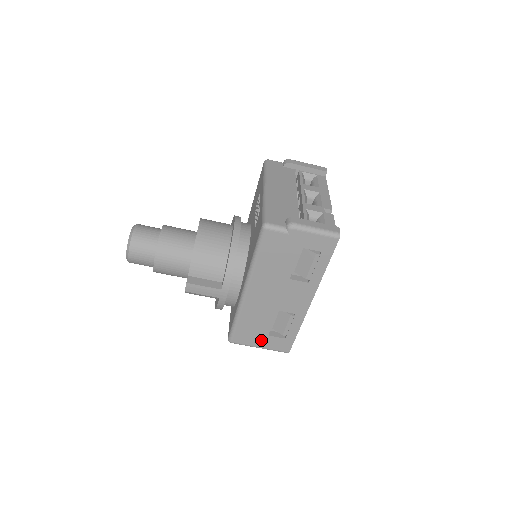
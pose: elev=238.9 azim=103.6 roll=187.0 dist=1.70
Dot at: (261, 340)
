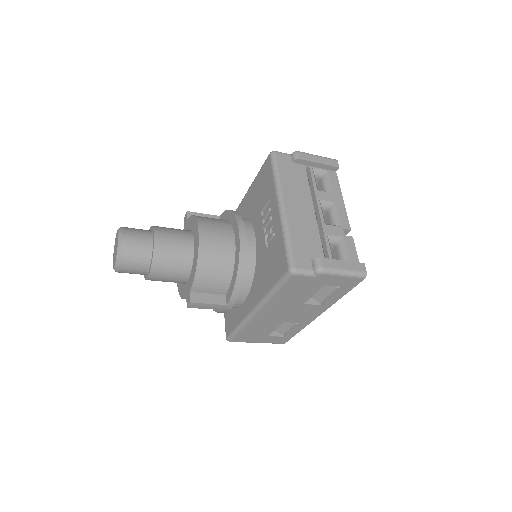
Dot at: (260, 339)
